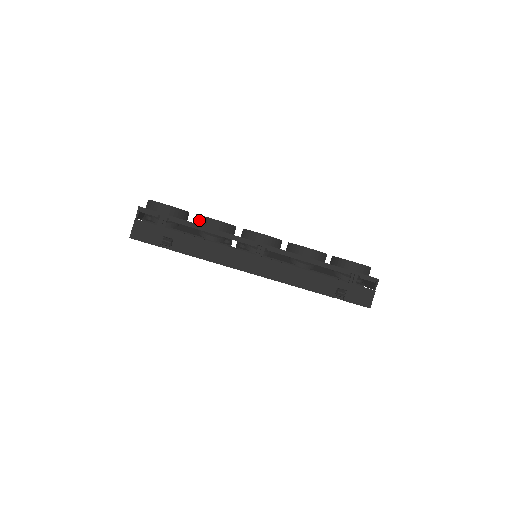
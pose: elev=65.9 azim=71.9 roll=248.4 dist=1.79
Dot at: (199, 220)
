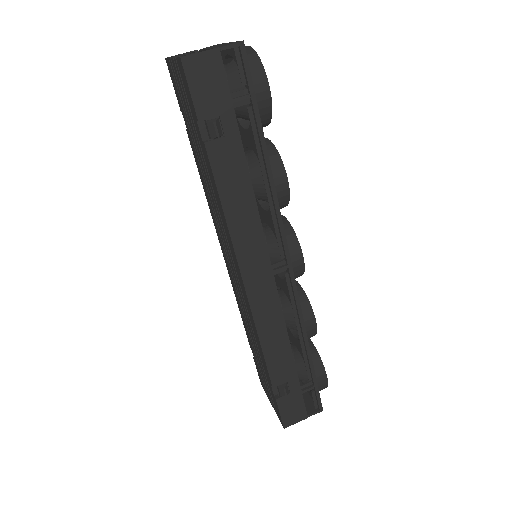
Dot at: (269, 152)
